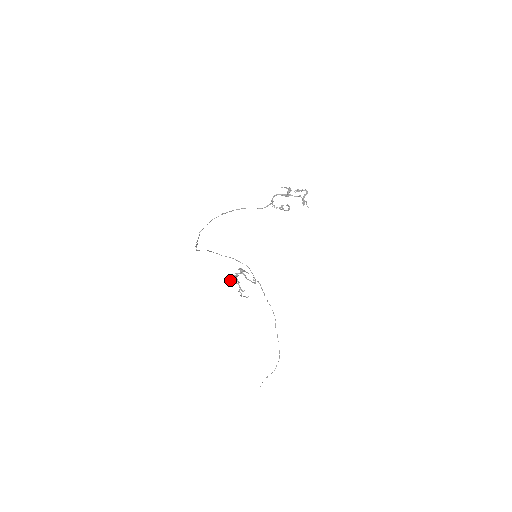
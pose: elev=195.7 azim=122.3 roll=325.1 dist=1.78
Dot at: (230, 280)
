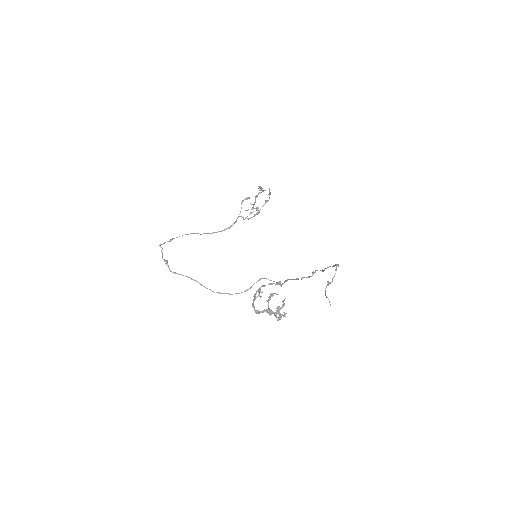
Dot at: (254, 310)
